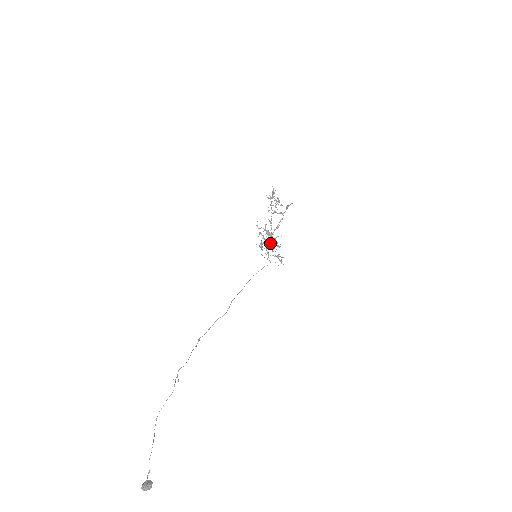
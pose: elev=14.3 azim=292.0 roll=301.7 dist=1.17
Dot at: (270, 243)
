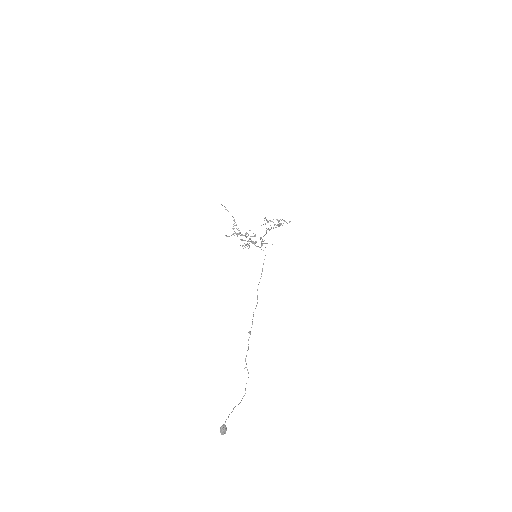
Dot at: occluded
